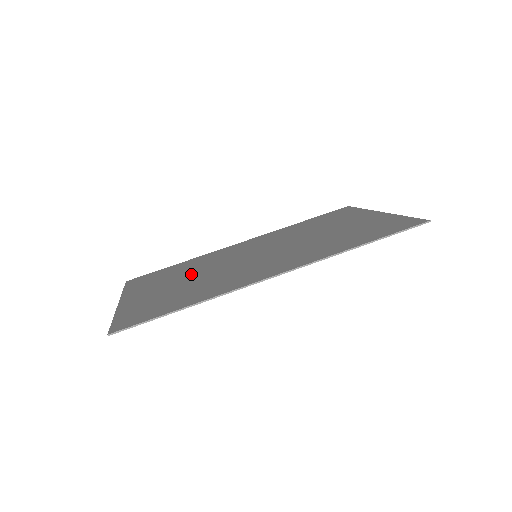
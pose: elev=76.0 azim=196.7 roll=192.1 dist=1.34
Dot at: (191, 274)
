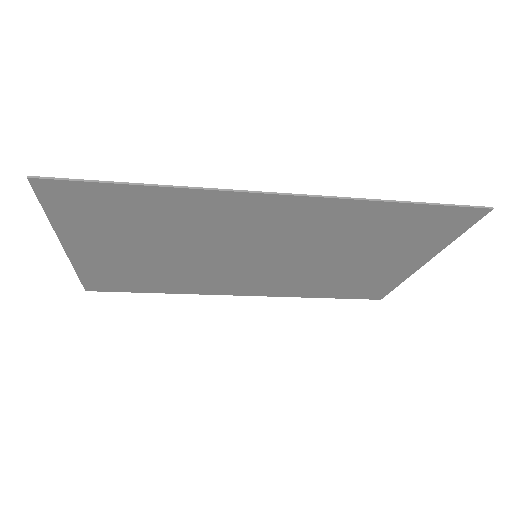
Dot at: (168, 258)
